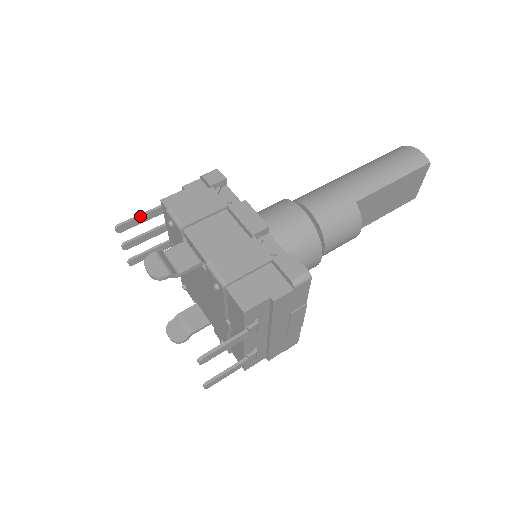
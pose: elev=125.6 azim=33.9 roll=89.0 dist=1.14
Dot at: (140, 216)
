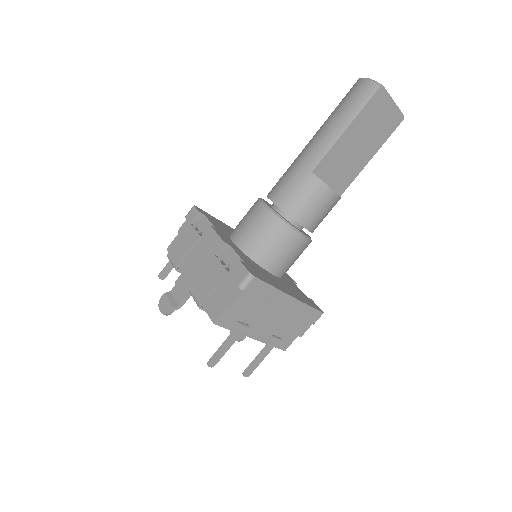
Dot at: (170, 262)
